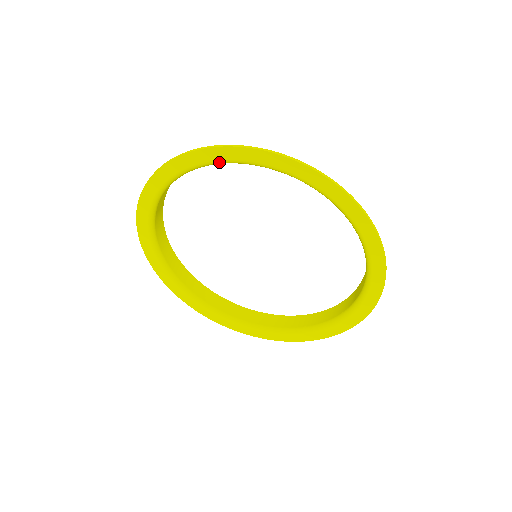
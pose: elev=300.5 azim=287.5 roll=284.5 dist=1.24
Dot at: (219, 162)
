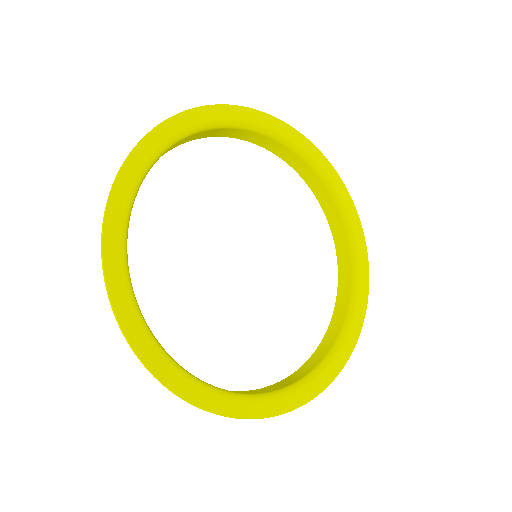
Dot at: (197, 127)
